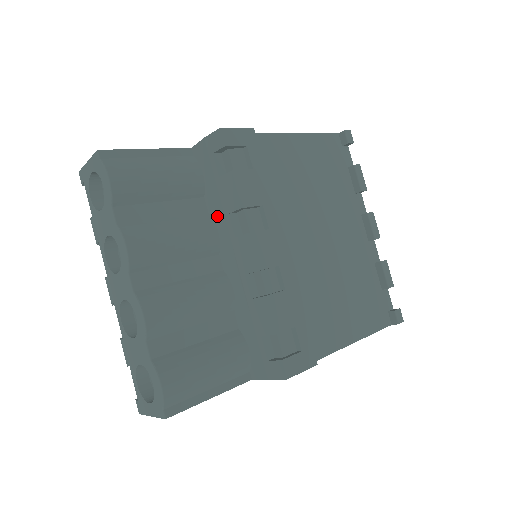
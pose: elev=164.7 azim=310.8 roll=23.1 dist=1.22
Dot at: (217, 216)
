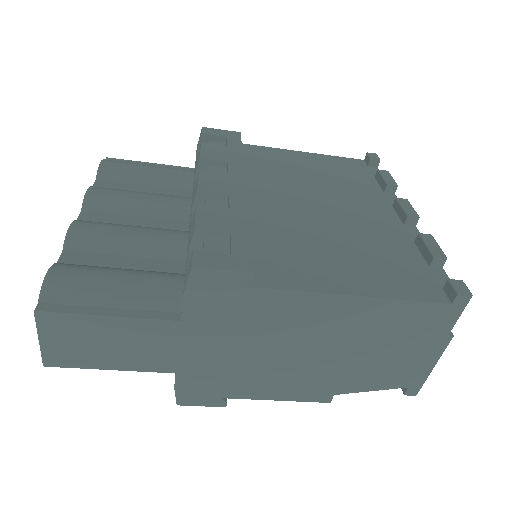
Dot at: occluded
